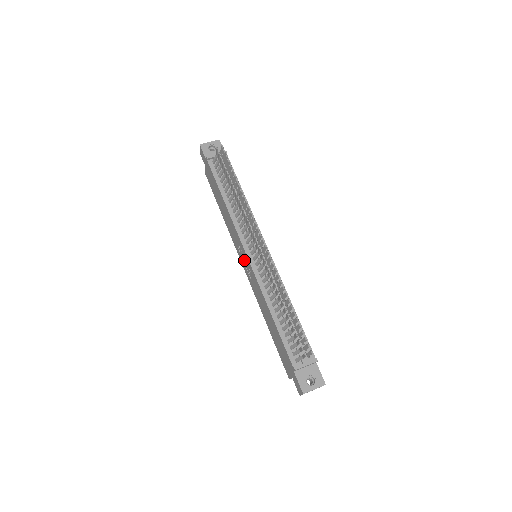
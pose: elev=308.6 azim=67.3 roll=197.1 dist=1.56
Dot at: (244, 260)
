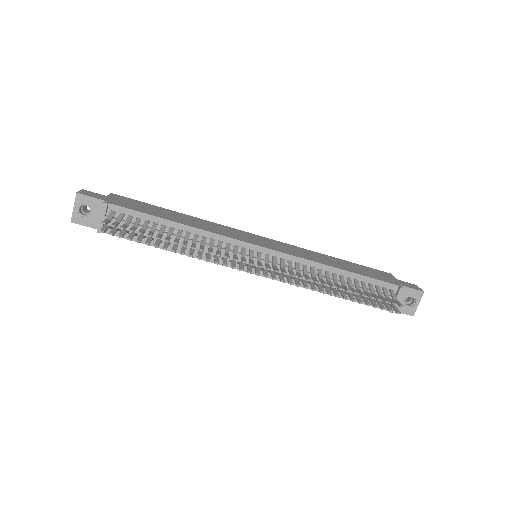
Dot at: occluded
